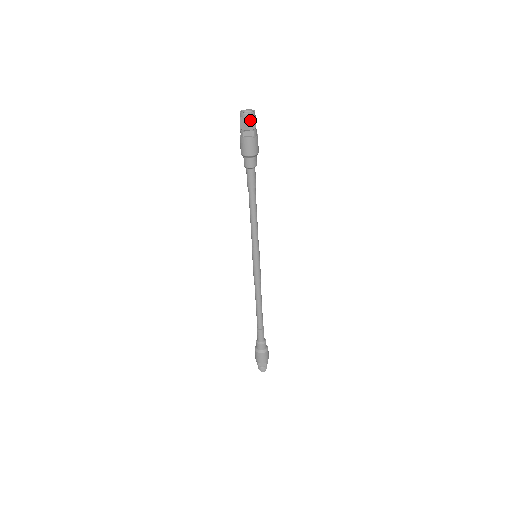
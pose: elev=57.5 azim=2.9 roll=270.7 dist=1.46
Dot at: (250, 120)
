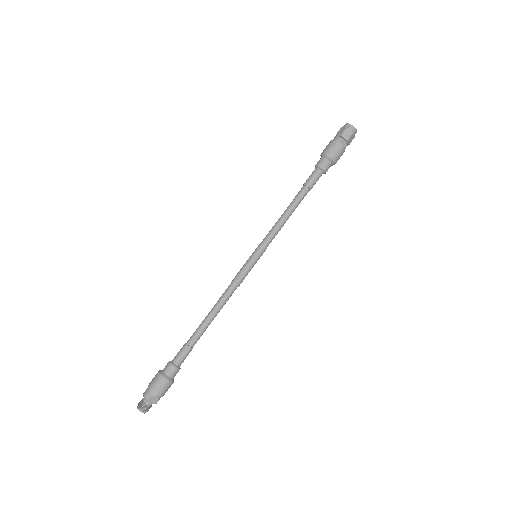
Dot at: (353, 135)
